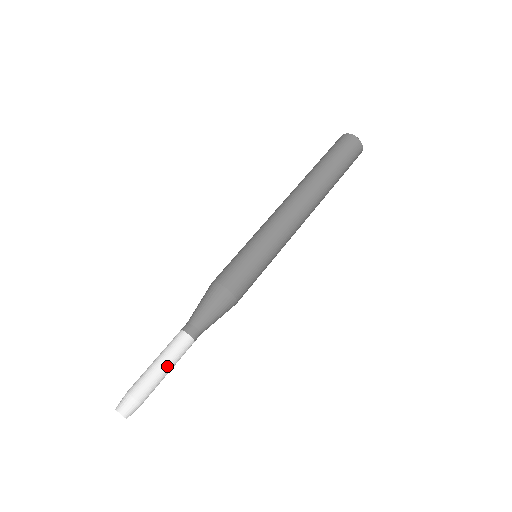
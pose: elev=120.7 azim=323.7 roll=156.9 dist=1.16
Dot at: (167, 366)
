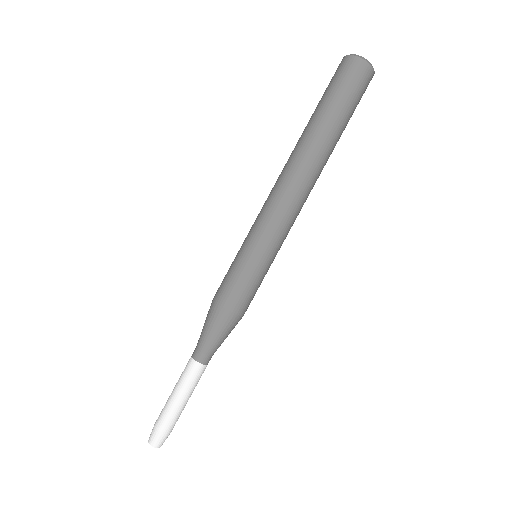
Dot at: (183, 396)
